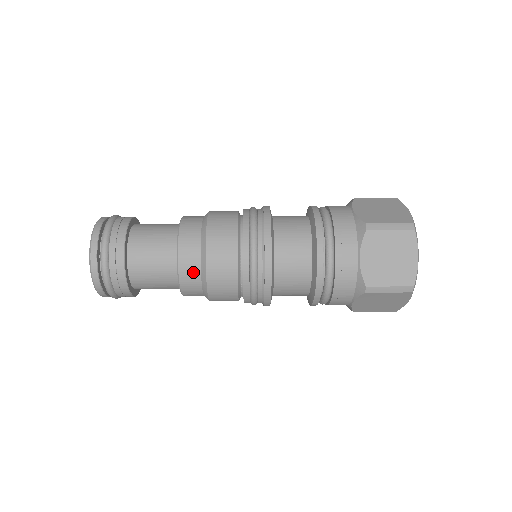
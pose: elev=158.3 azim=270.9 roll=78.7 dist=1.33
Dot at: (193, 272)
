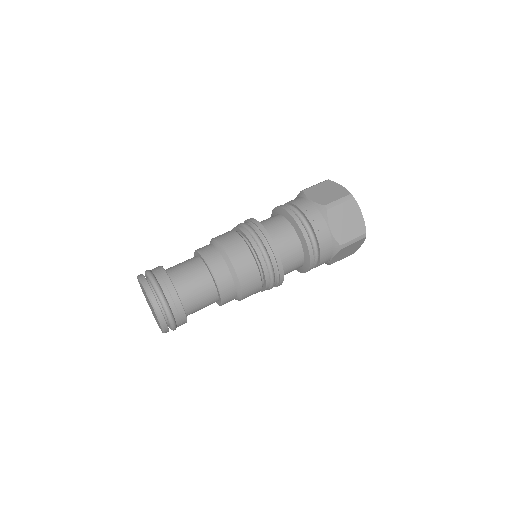
Dot at: occluded
